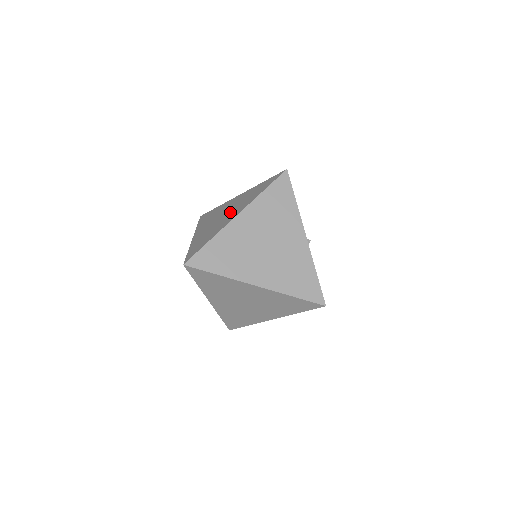
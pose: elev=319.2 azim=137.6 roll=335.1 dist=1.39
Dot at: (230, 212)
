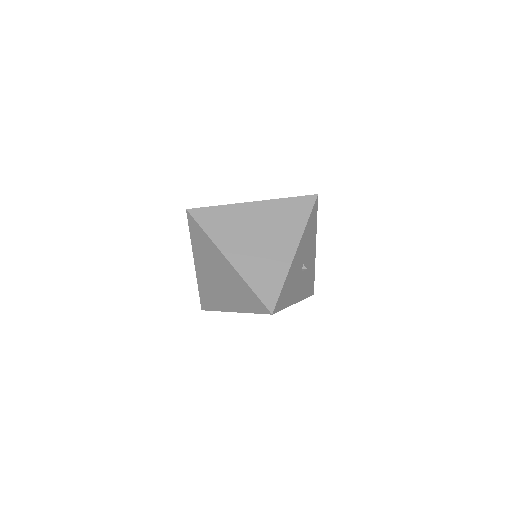
Dot at: occluded
